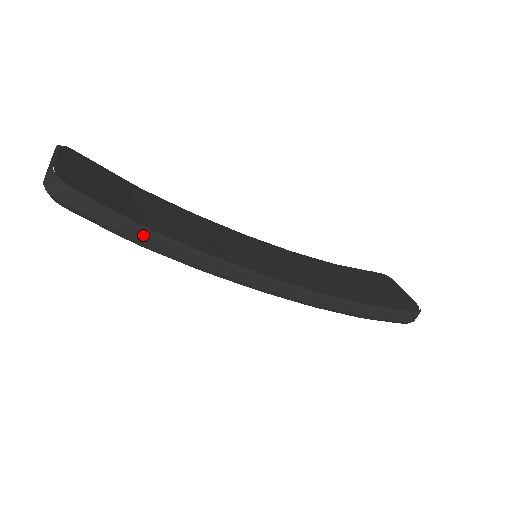
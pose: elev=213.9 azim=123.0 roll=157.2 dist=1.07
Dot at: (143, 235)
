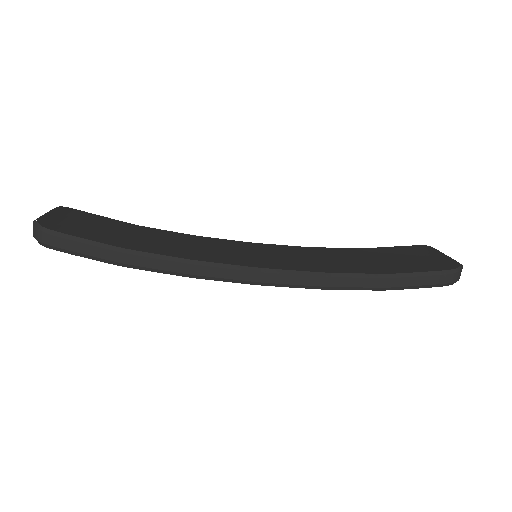
Dot at: (123, 256)
